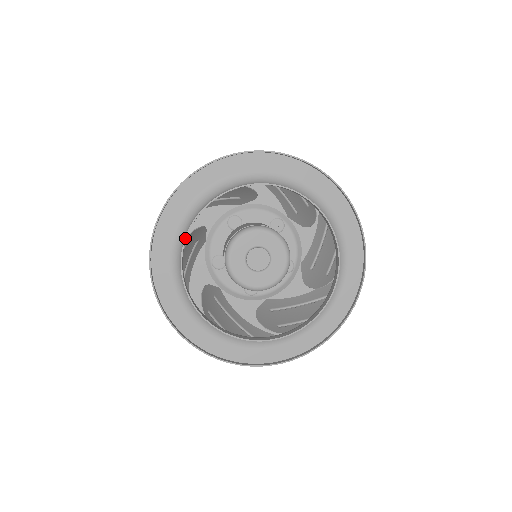
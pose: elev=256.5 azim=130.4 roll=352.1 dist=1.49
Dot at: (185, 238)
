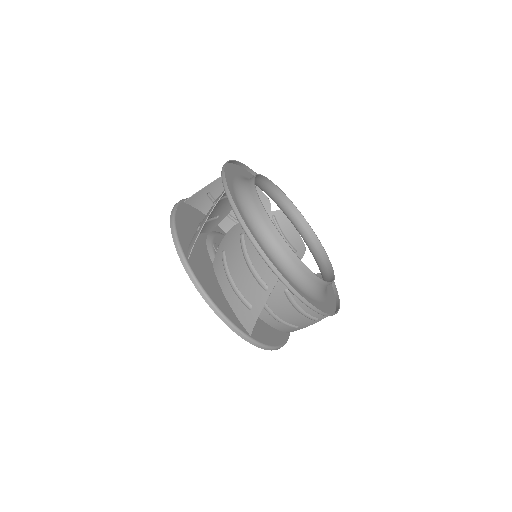
Dot at: (257, 174)
